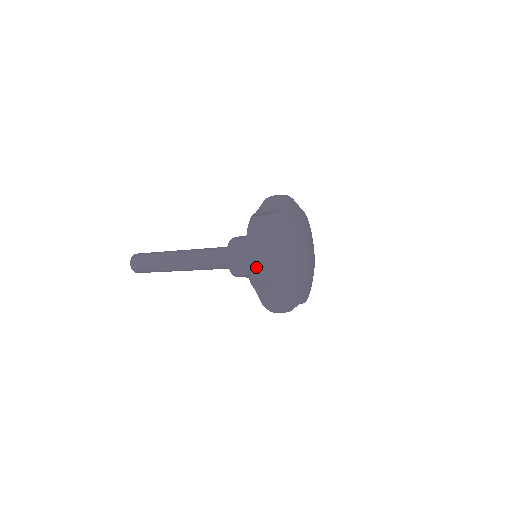
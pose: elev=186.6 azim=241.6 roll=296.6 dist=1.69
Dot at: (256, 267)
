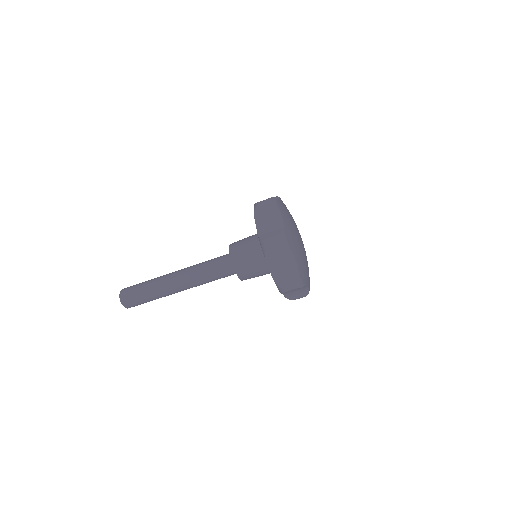
Dot at: occluded
